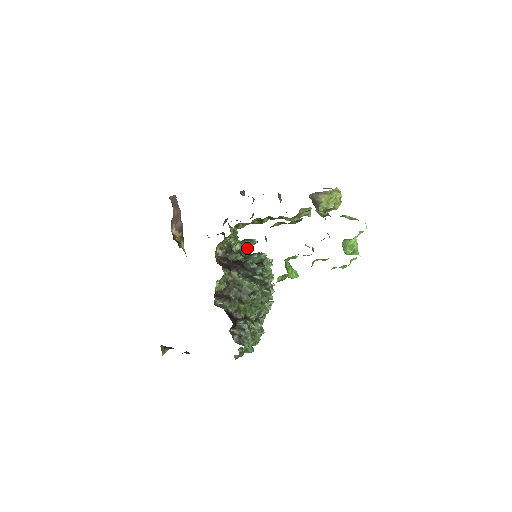
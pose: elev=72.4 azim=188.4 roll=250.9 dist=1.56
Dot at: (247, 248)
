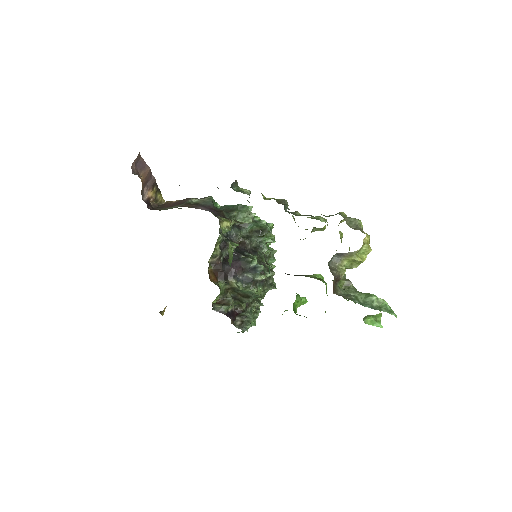
Dot at: occluded
